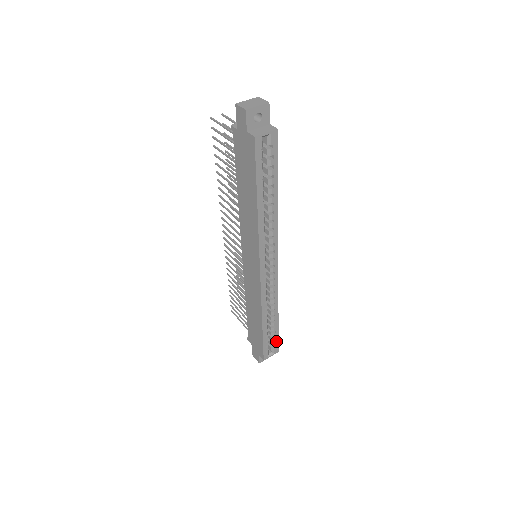
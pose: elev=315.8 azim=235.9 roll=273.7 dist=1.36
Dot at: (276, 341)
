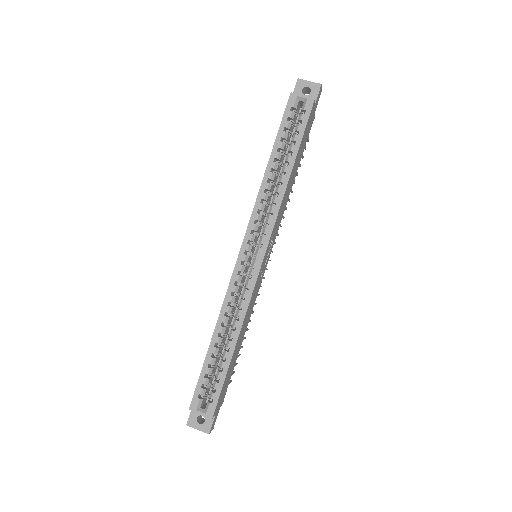
Dot at: (217, 392)
